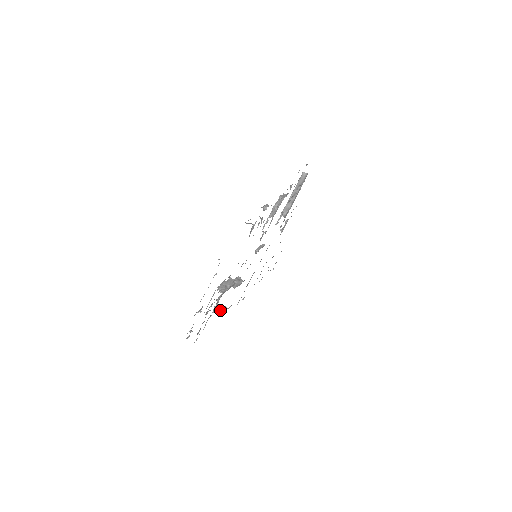
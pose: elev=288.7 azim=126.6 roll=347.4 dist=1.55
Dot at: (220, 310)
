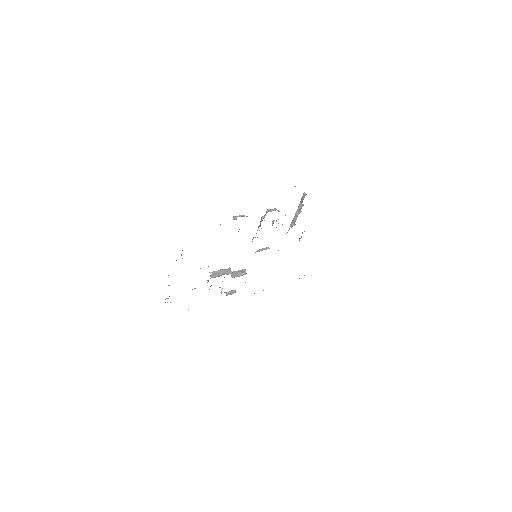
Dot at: (227, 292)
